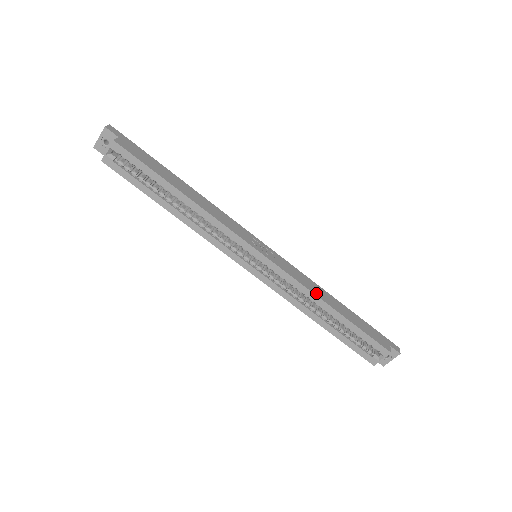
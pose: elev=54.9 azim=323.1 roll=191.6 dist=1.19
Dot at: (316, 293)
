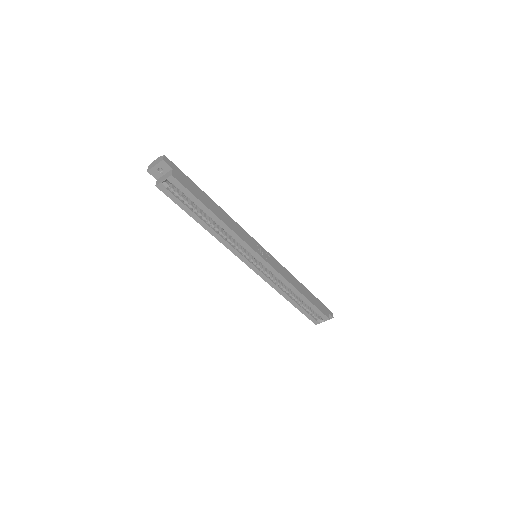
Dot at: (293, 284)
